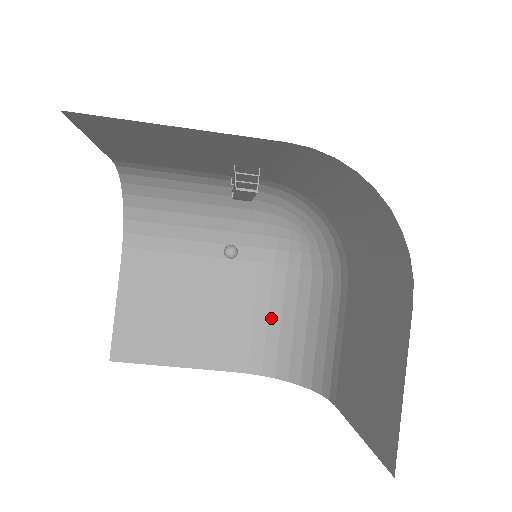
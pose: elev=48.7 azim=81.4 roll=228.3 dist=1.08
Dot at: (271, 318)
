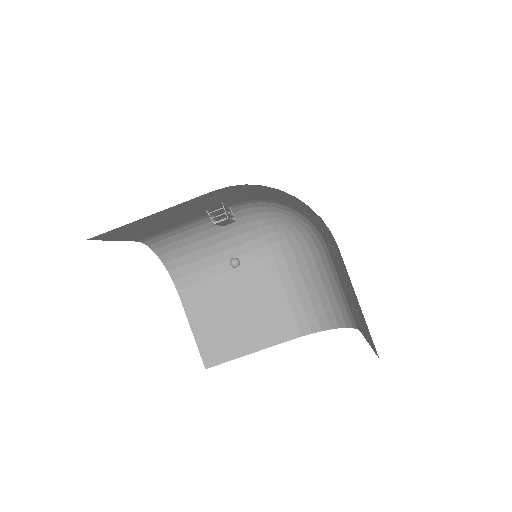
Dot at: (299, 290)
